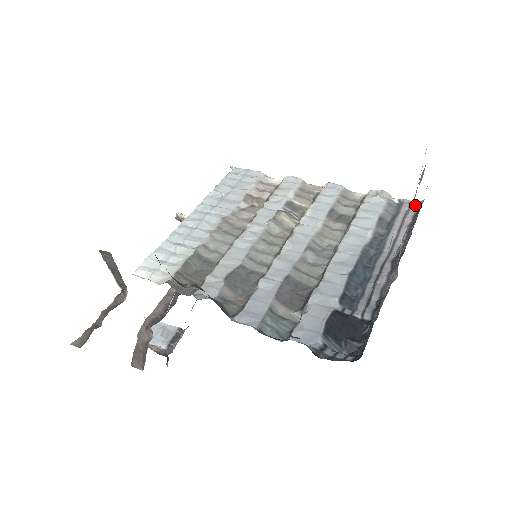
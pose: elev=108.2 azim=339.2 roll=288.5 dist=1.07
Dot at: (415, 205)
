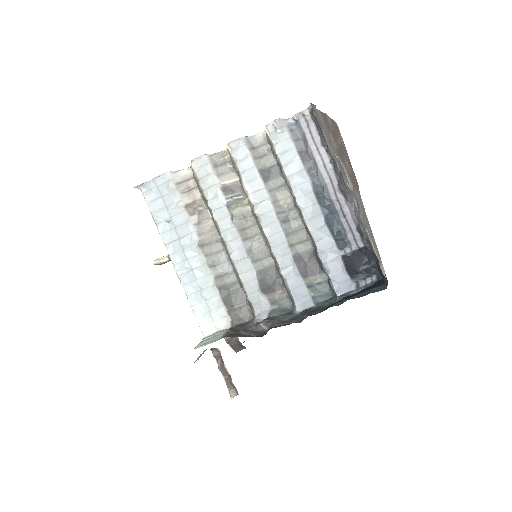
Dot at: (308, 116)
